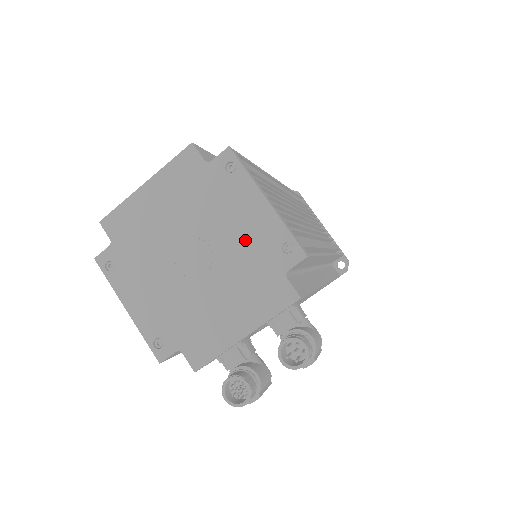
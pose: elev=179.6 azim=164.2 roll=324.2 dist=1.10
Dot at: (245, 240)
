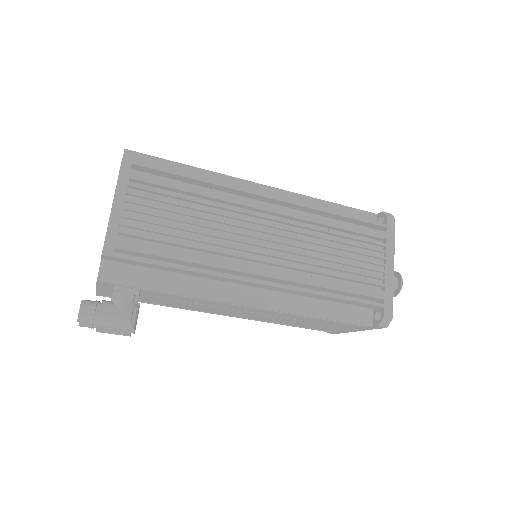
Dot at: occluded
